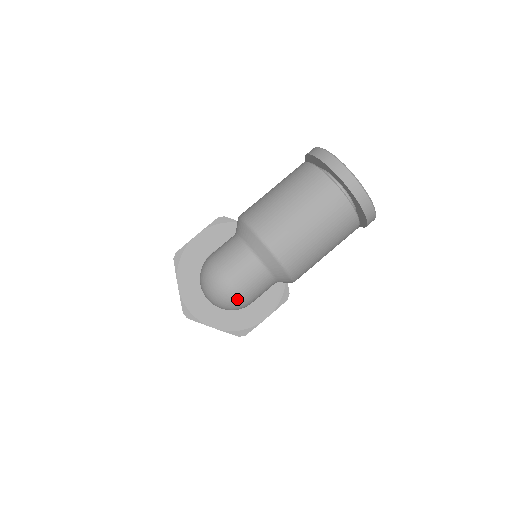
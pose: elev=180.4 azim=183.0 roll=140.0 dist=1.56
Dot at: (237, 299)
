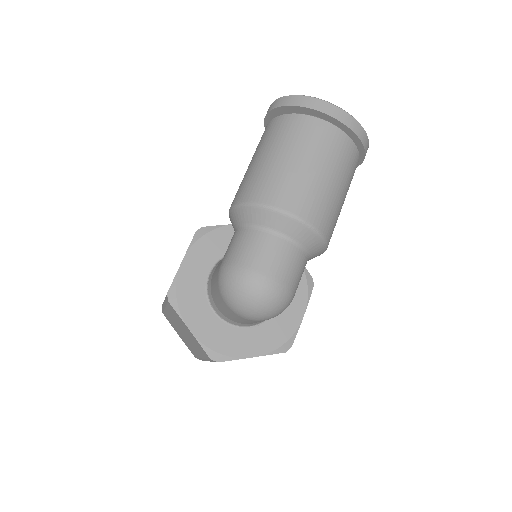
Dot at: (283, 295)
